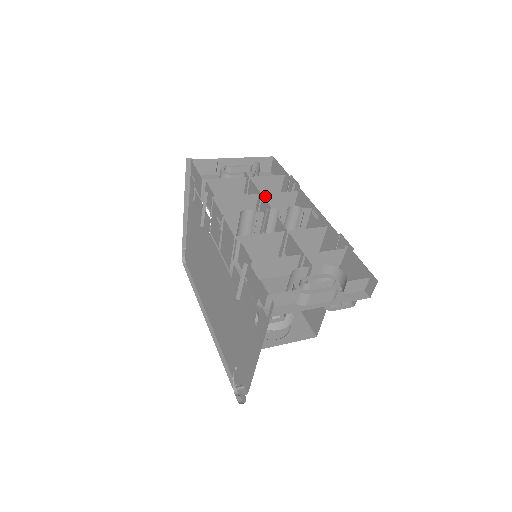
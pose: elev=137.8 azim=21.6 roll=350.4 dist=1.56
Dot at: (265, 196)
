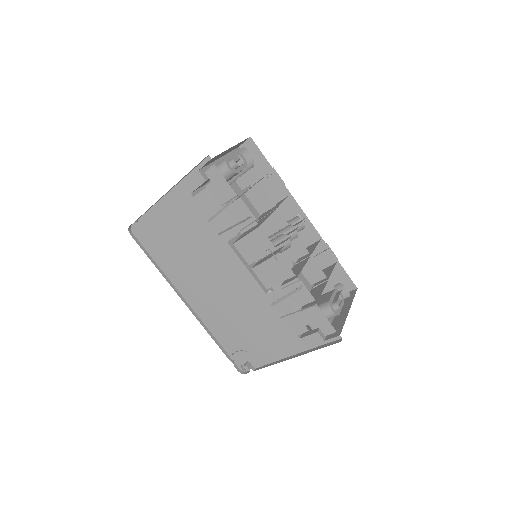
Dot at: occluded
